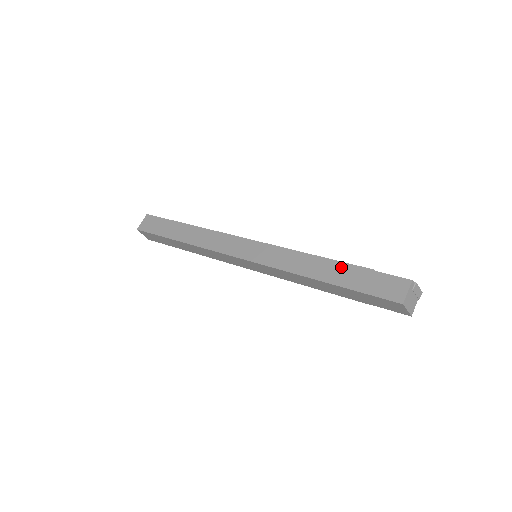
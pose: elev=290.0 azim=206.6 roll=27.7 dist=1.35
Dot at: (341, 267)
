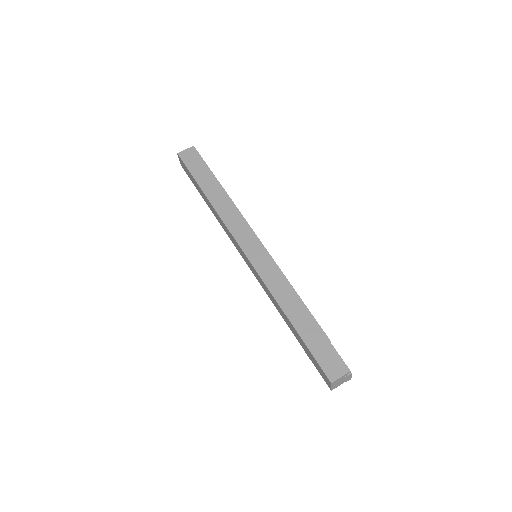
Dot at: (310, 321)
